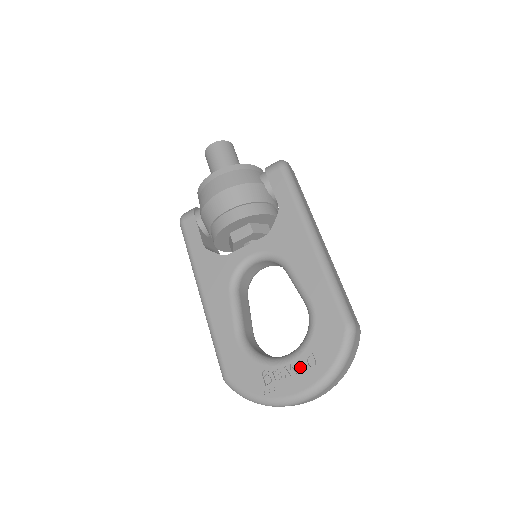
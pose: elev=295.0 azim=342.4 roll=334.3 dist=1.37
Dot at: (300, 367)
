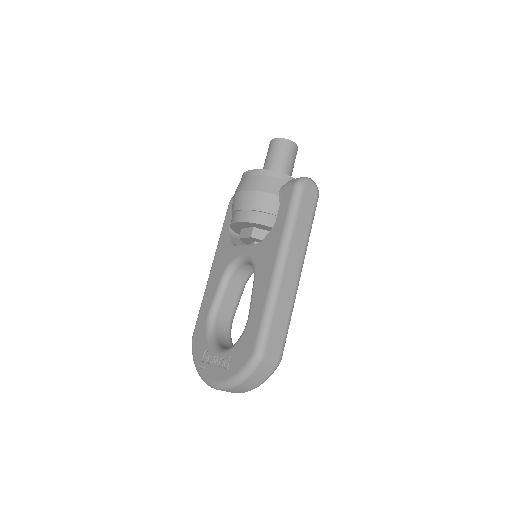
Dot at: (220, 363)
